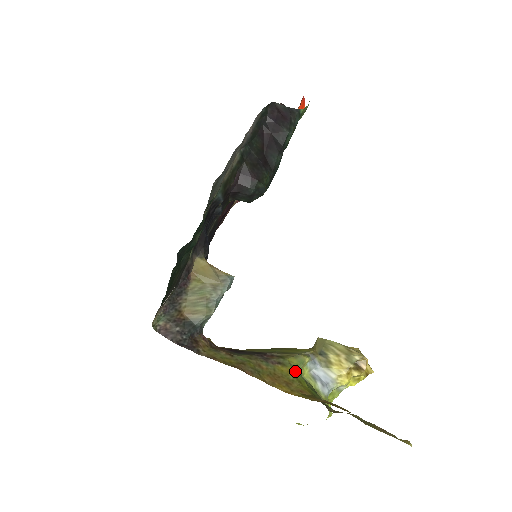
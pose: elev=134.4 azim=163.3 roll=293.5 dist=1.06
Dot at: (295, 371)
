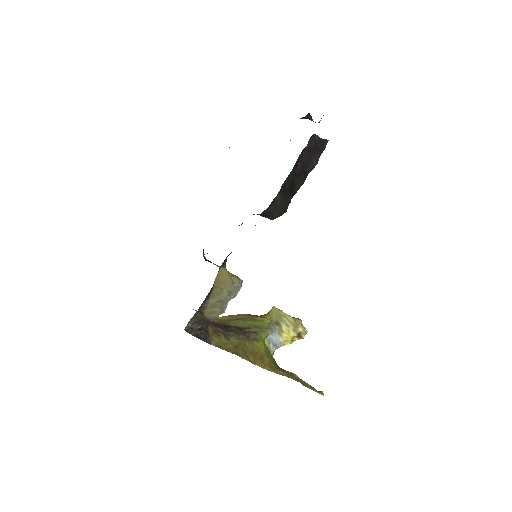
Dot at: (264, 345)
